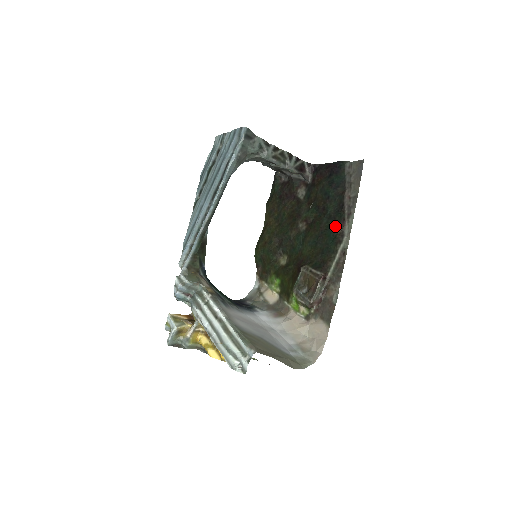
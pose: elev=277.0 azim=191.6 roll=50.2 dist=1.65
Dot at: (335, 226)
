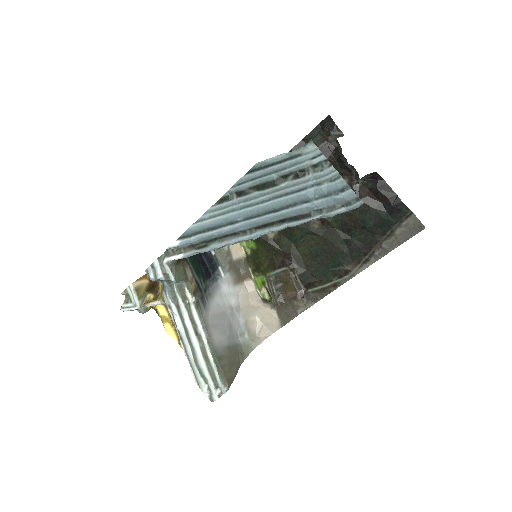
Dot at: (347, 259)
